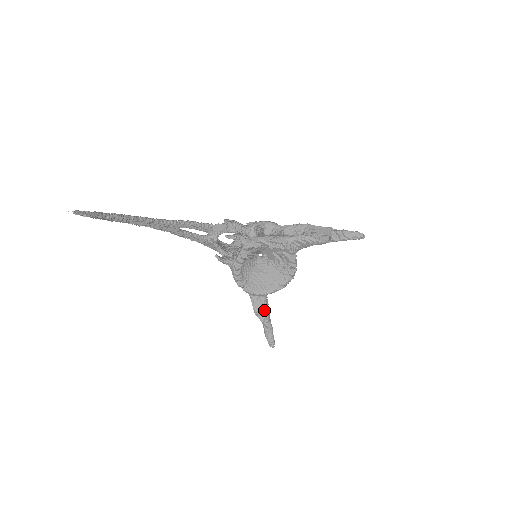
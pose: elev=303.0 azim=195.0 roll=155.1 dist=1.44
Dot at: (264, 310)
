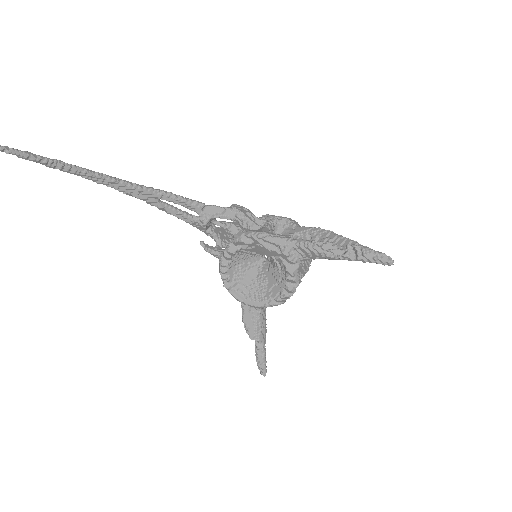
Dot at: (255, 326)
